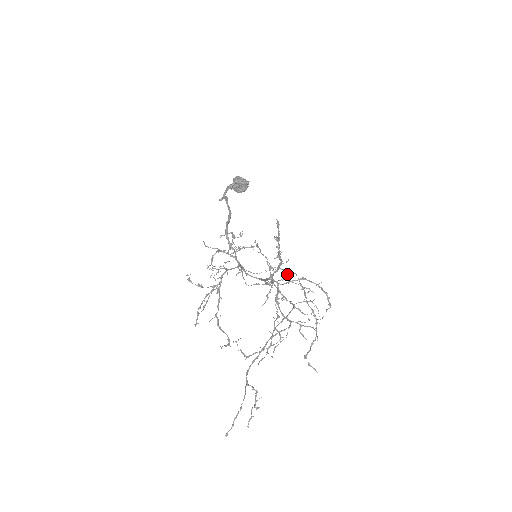
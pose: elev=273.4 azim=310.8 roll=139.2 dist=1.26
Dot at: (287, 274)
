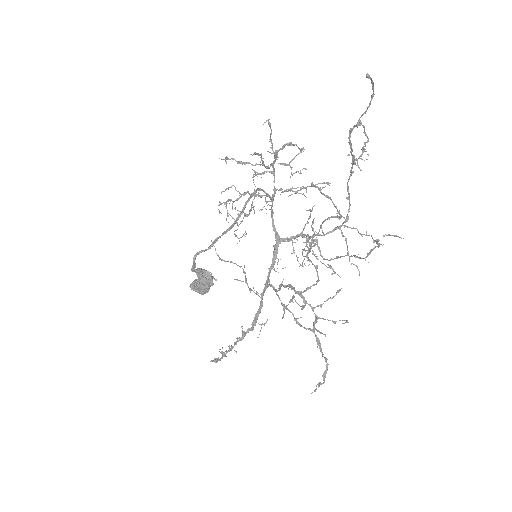
Dot at: occluded
